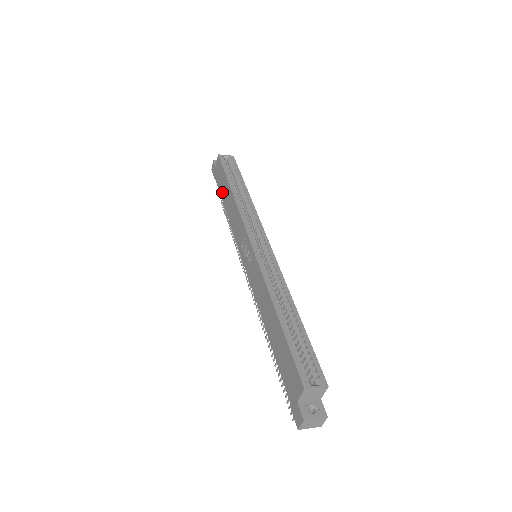
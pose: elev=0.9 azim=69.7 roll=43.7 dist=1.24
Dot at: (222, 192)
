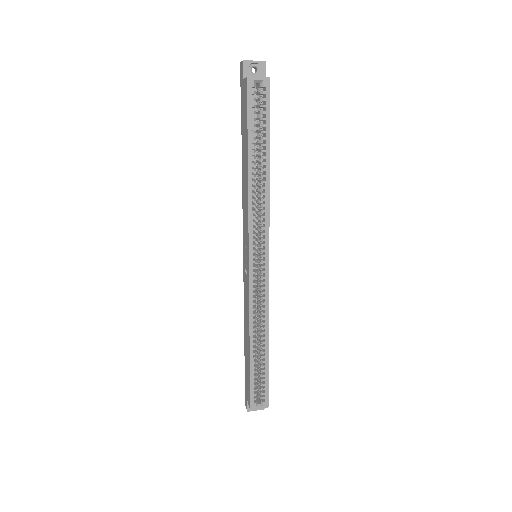
Dot at: (242, 136)
